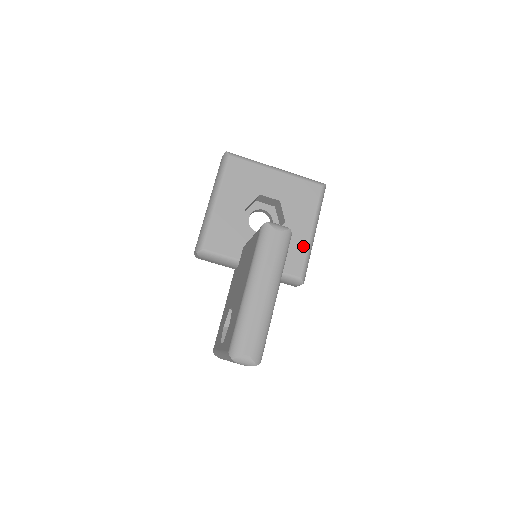
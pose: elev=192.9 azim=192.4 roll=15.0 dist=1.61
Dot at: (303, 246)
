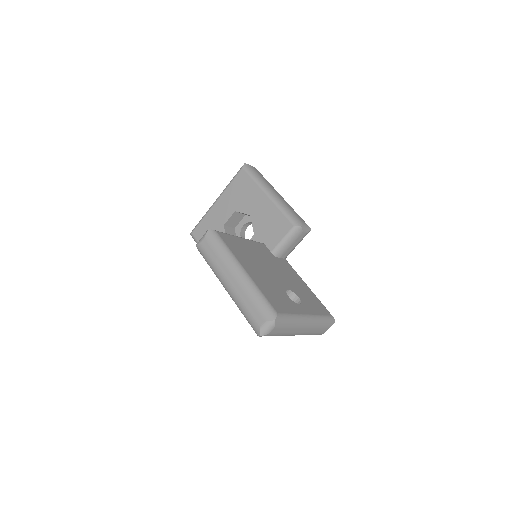
Dot at: (273, 210)
